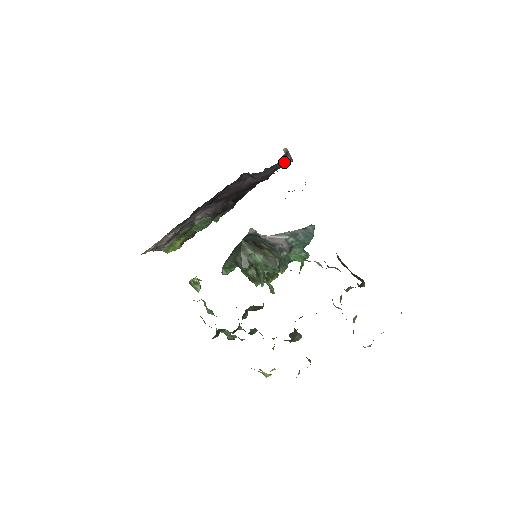
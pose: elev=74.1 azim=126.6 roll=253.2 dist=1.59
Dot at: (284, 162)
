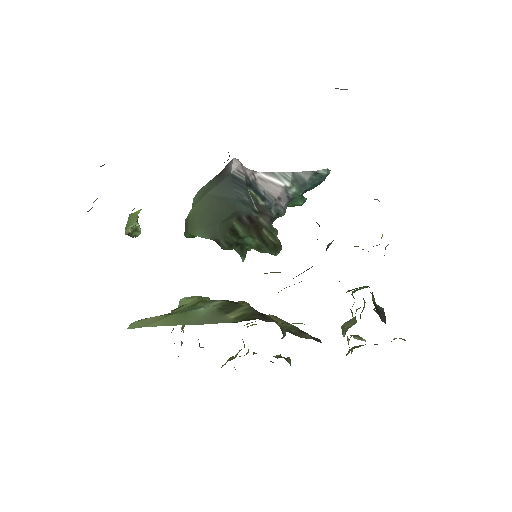
Dot at: occluded
